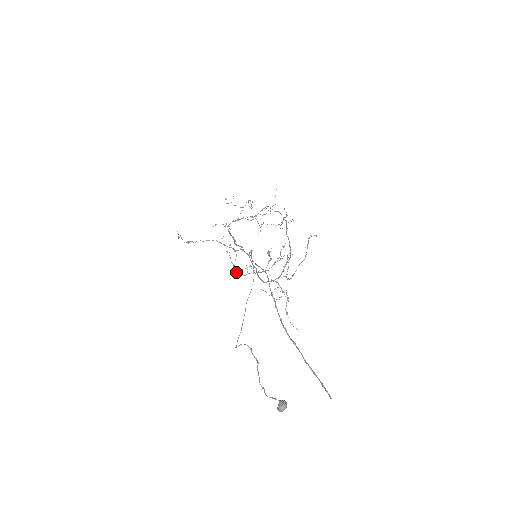
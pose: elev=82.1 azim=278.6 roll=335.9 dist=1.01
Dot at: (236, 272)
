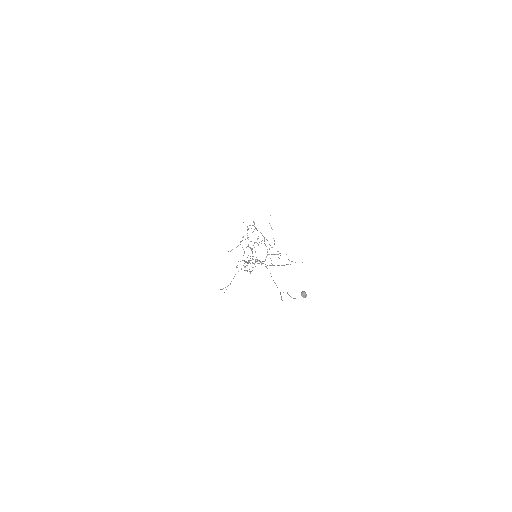
Dot at: occluded
